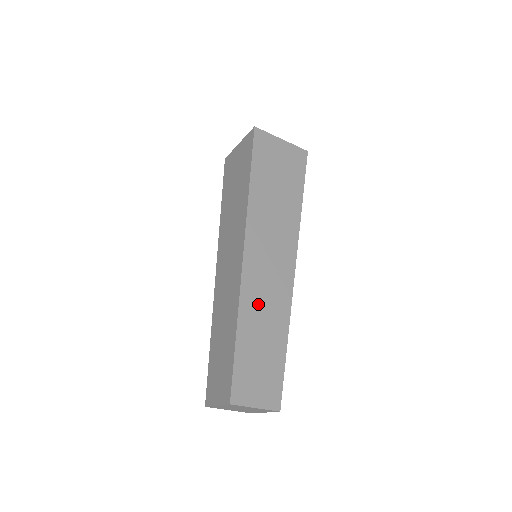
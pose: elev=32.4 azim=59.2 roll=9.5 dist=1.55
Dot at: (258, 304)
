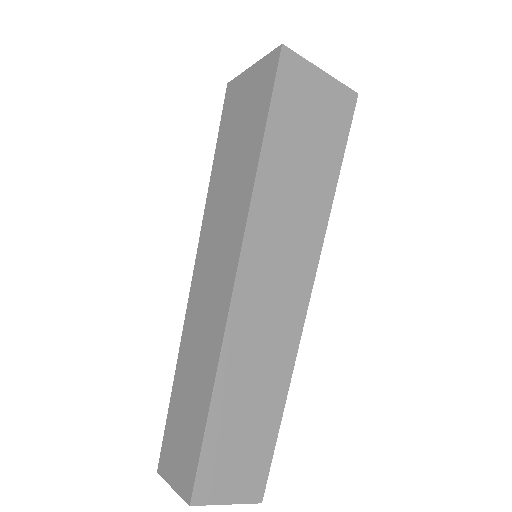
Dot at: (250, 348)
